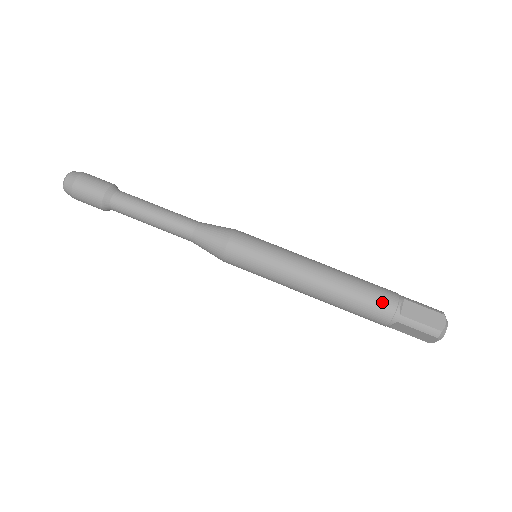
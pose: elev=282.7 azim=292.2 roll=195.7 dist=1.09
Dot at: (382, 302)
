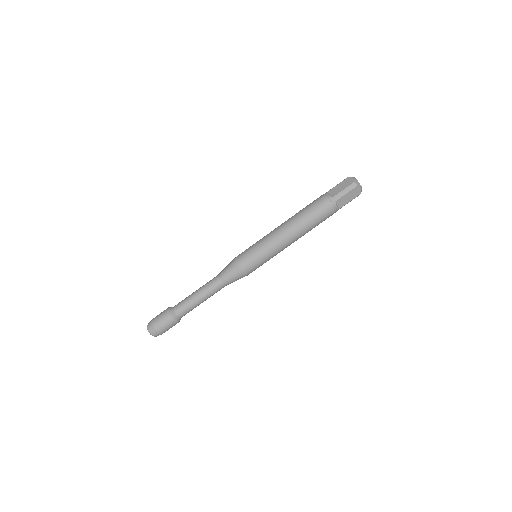
Dot at: (329, 216)
